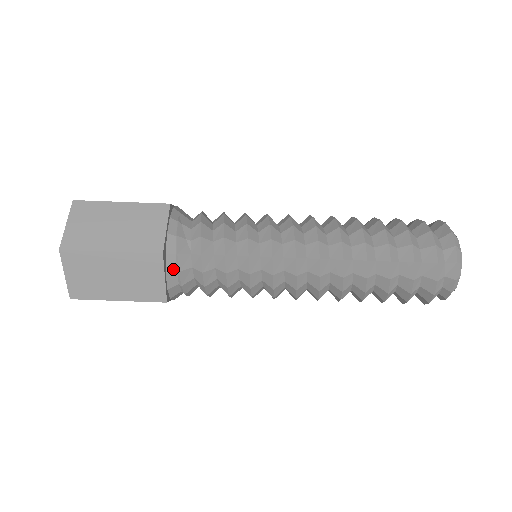
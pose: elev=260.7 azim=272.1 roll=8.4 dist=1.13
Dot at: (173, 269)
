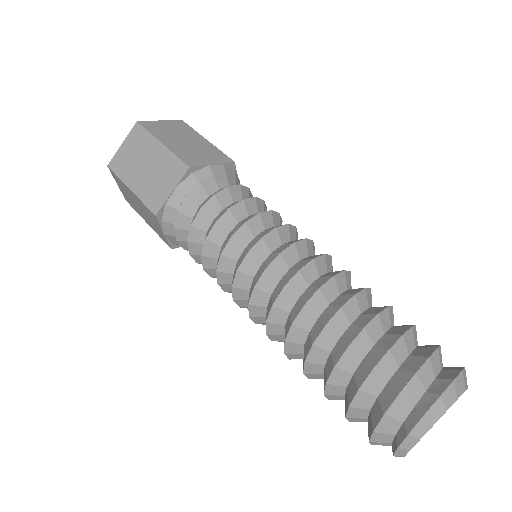
Dot at: (185, 191)
